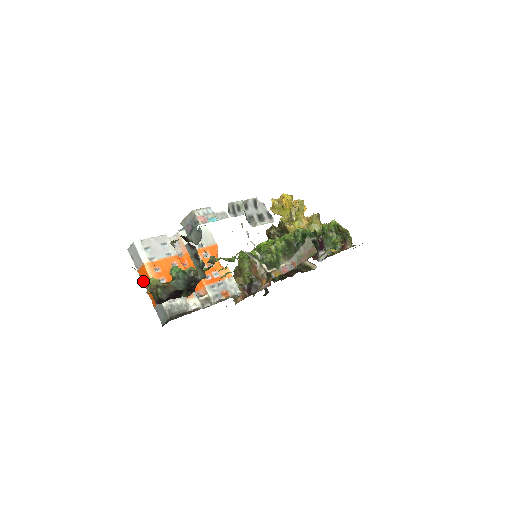
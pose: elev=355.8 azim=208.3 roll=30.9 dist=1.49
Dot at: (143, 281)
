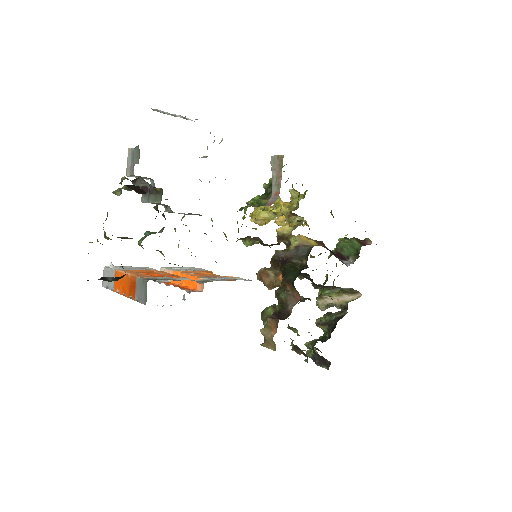
Dot at: occluded
